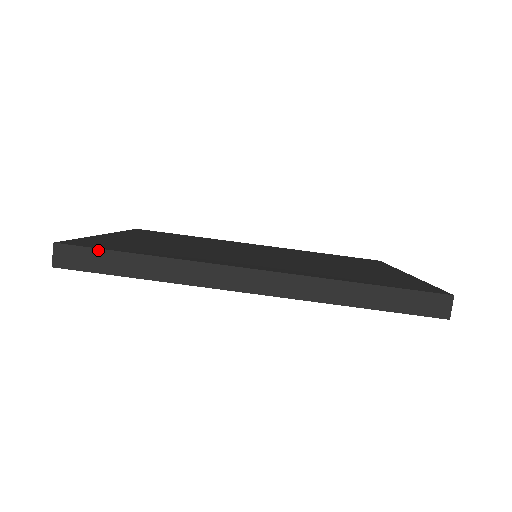
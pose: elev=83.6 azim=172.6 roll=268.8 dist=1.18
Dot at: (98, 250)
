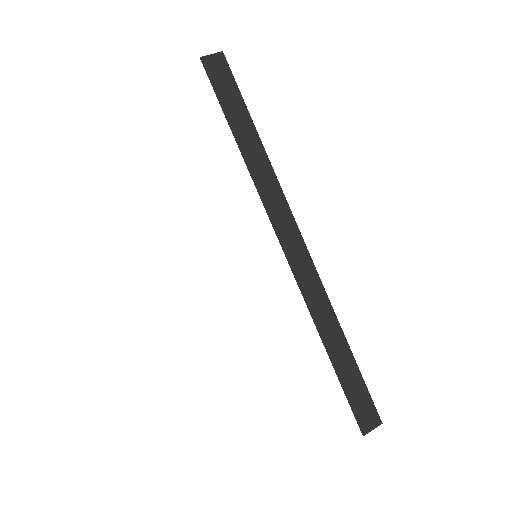
Dot at: (240, 94)
